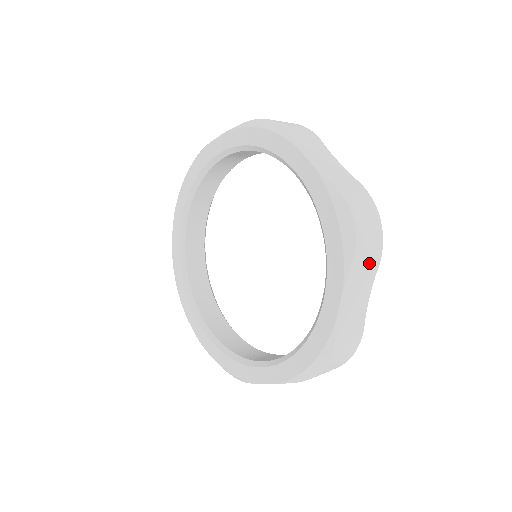
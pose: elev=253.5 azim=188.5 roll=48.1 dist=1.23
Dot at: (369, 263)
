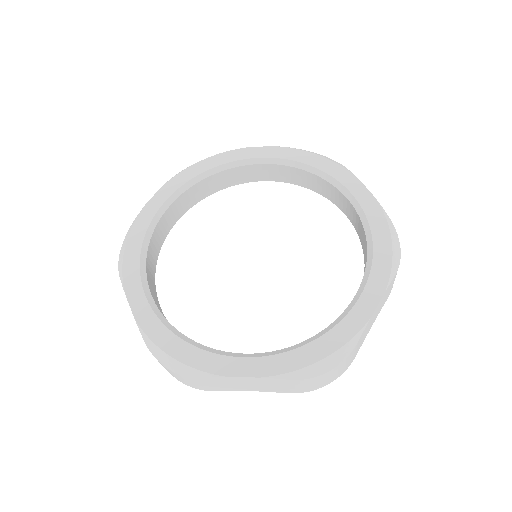
Dot at: (390, 290)
